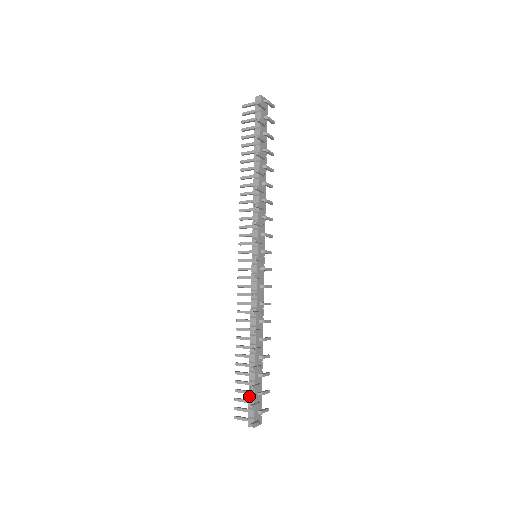
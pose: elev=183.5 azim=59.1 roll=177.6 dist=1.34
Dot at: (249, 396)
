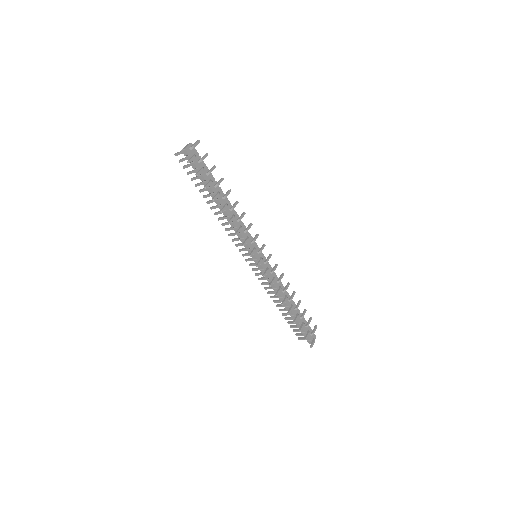
Dot at: (301, 331)
